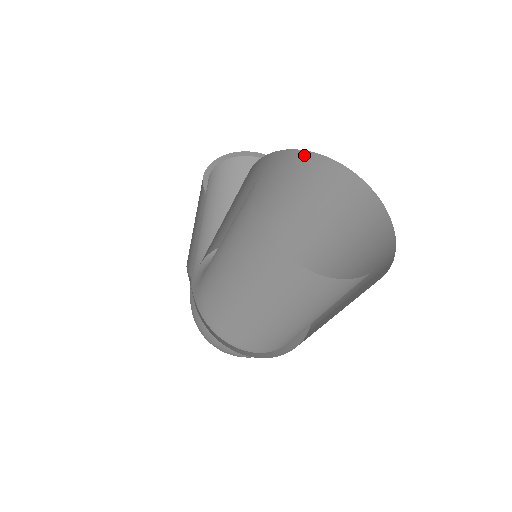
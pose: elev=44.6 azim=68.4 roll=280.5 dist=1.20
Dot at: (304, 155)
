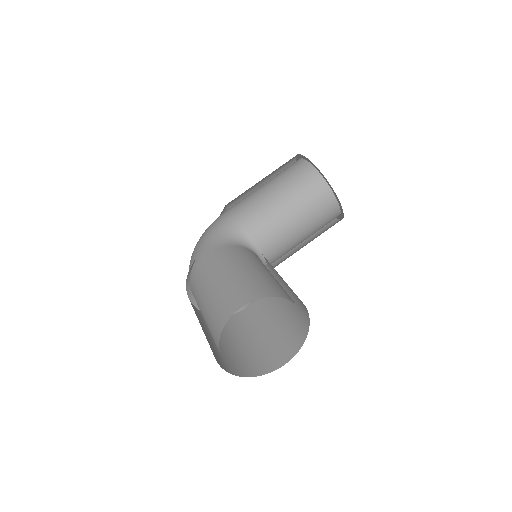
Dot at: occluded
